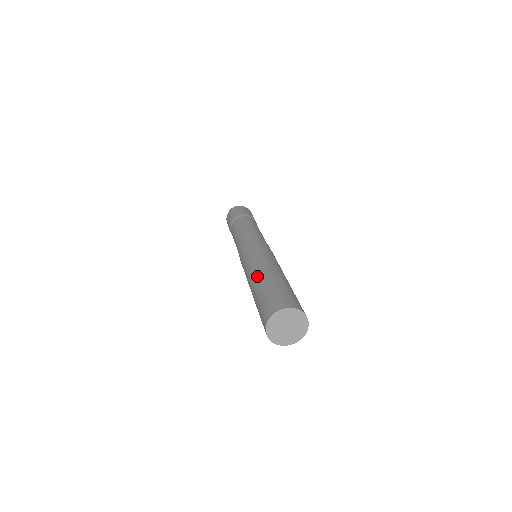
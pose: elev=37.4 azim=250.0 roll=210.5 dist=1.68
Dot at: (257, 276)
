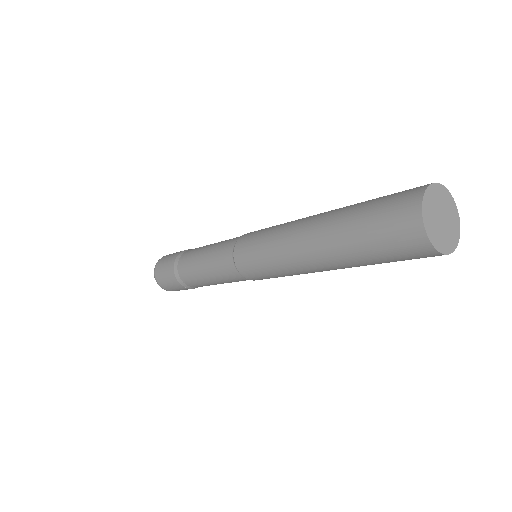
Dot at: occluded
